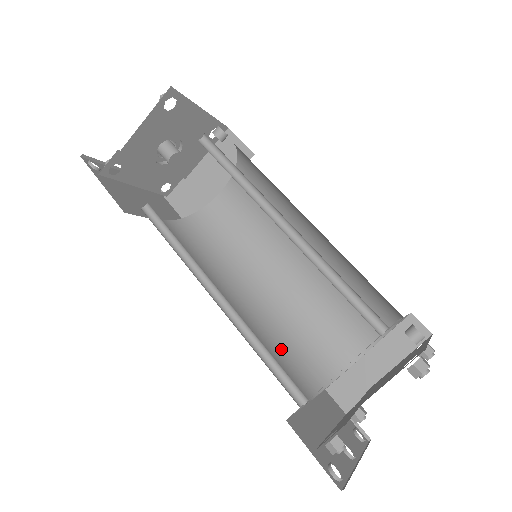
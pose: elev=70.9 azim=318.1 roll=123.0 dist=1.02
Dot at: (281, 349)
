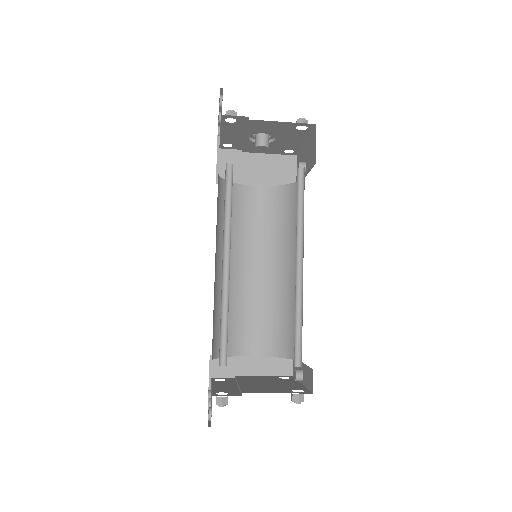
Dot at: (216, 316)
